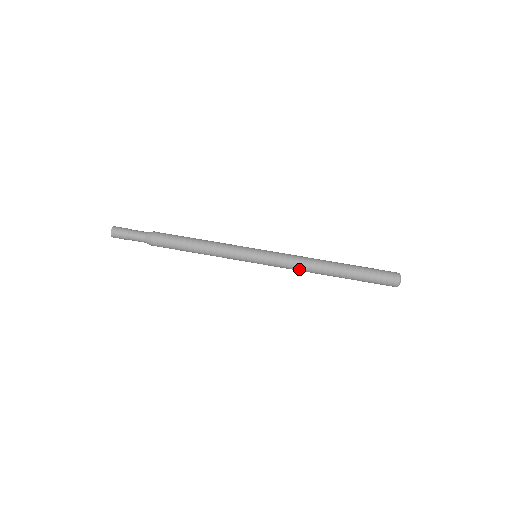
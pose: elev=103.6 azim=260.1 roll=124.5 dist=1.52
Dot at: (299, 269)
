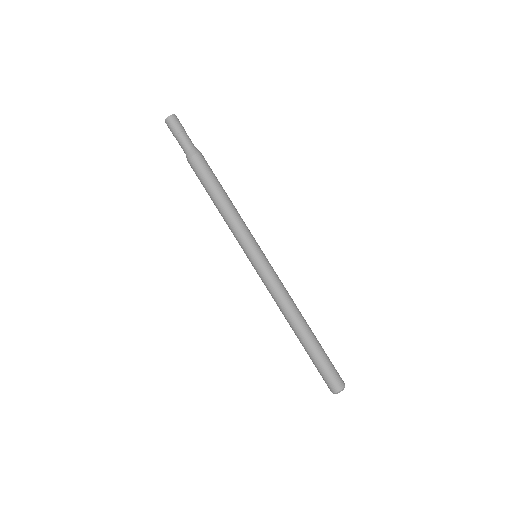
Dot at: (275, 301)
